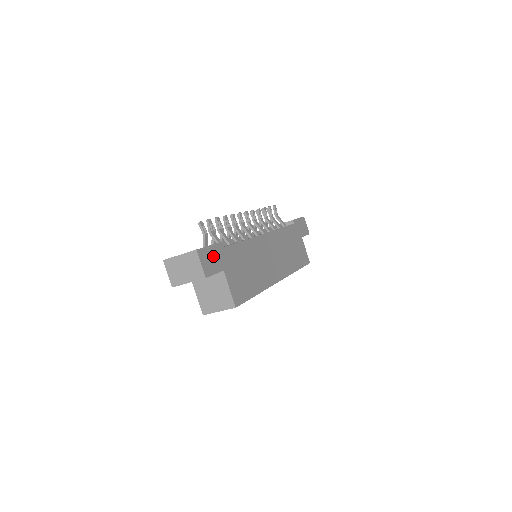
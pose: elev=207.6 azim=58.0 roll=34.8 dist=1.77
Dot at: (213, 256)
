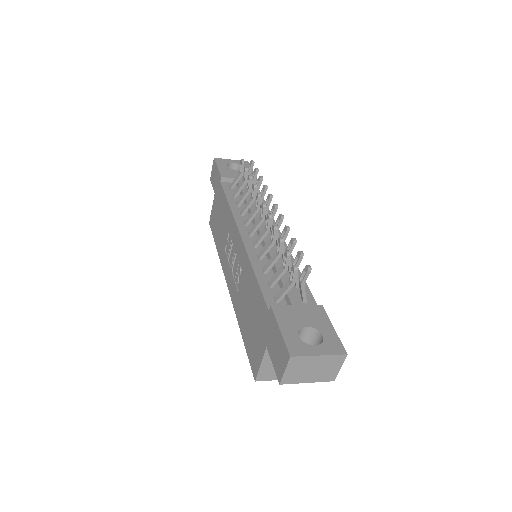
Dot at: occluded
